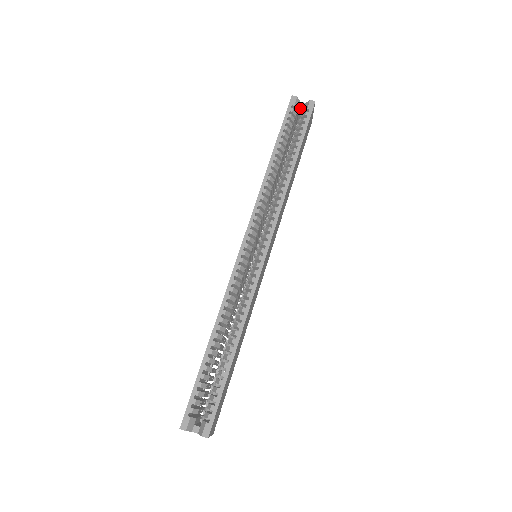
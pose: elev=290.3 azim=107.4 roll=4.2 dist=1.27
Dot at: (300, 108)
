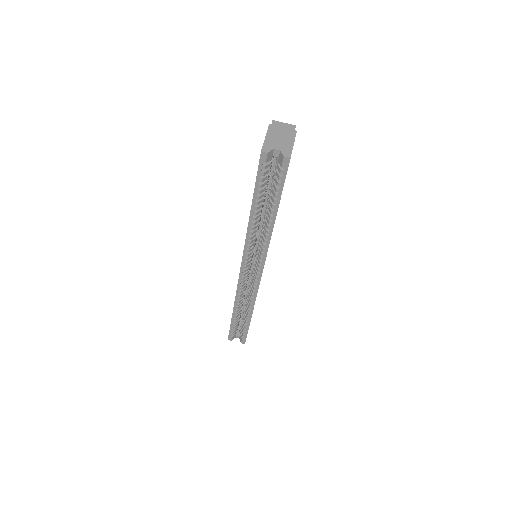
Dot at: (275, 152)
